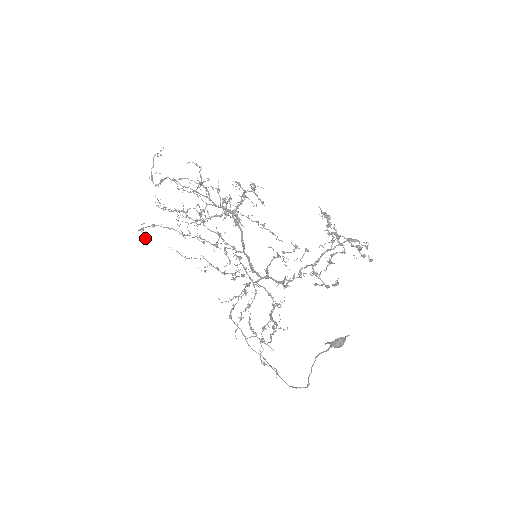
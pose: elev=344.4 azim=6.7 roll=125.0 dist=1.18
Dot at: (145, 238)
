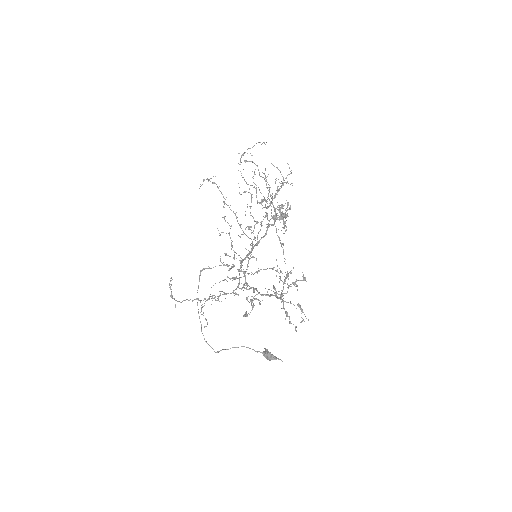
Dot at: (200, 186)
